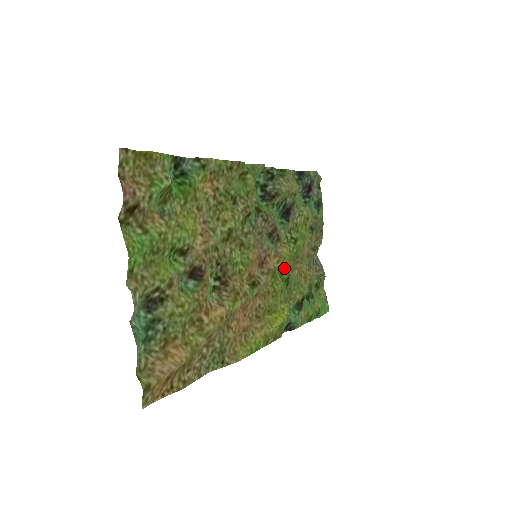
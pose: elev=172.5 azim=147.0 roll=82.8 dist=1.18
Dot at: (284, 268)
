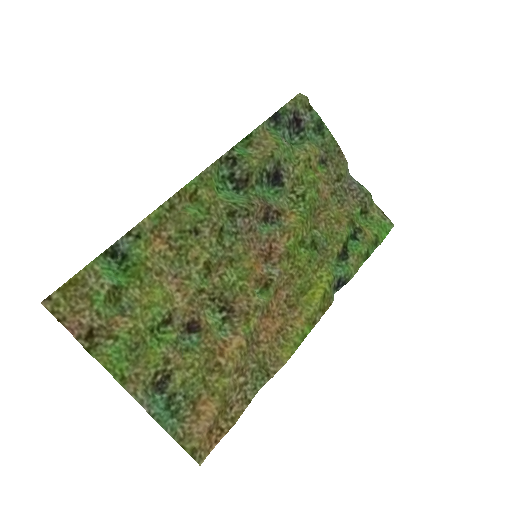
Dot at: (301, 236)
